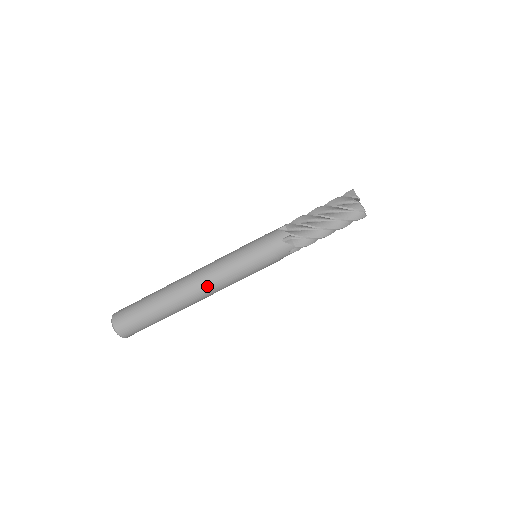
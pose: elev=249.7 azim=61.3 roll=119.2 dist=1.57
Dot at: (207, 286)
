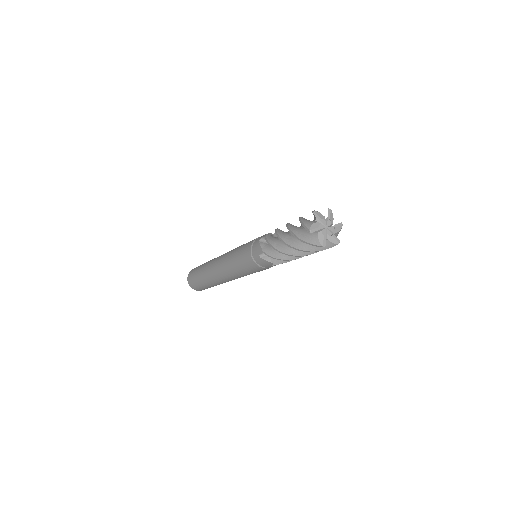
Dot at: occluded
